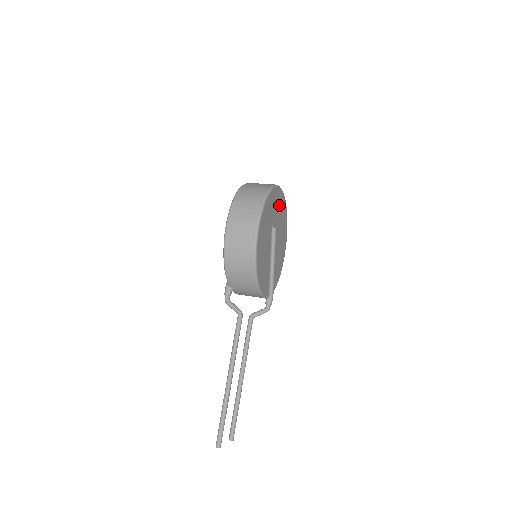
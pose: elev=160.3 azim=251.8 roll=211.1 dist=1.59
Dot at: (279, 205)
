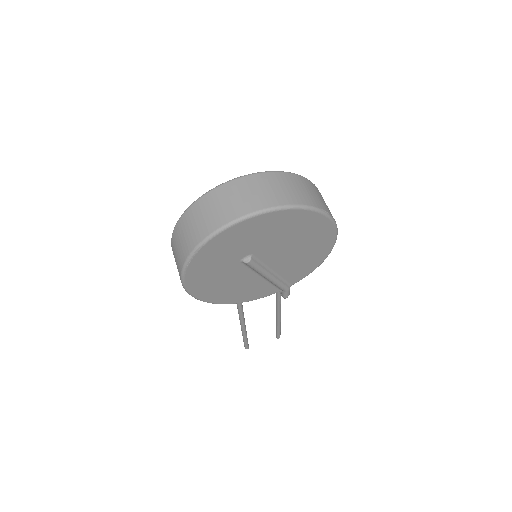
Dot at: (260, 230)
